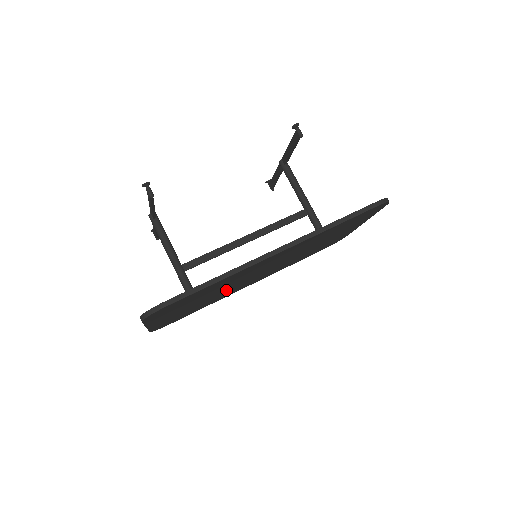
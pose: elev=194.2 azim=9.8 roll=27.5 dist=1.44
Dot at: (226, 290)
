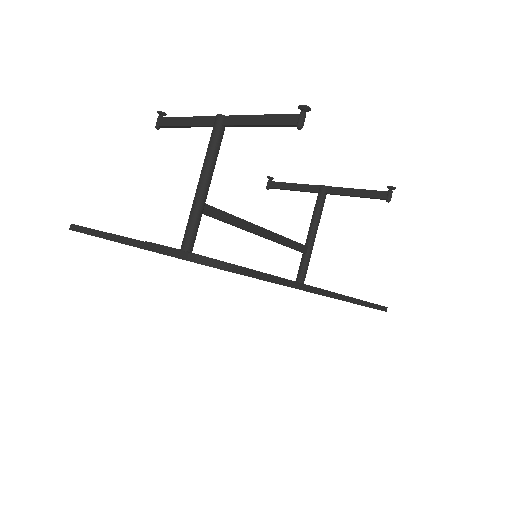
Dot at: occluded
